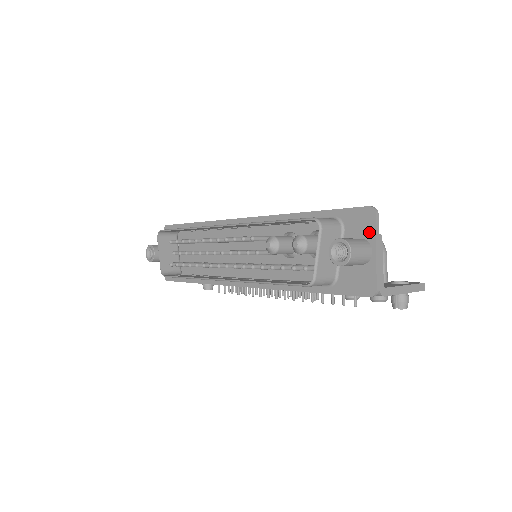
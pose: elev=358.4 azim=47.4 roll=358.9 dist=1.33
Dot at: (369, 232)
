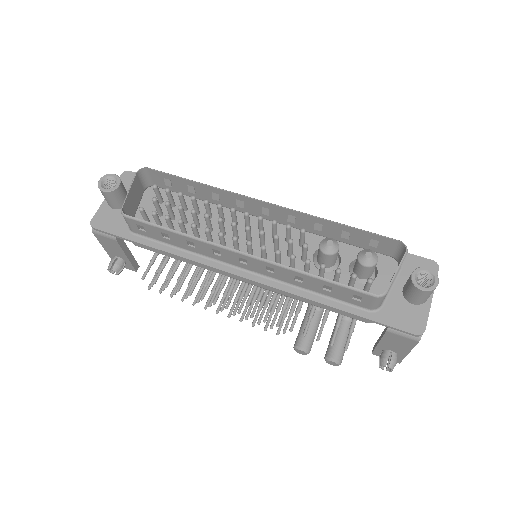
Dot at: occluded
